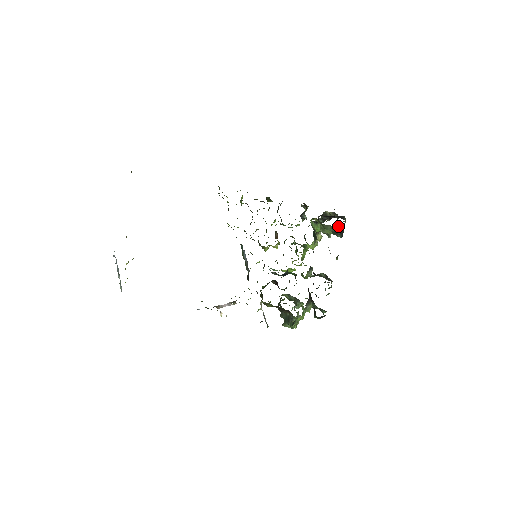
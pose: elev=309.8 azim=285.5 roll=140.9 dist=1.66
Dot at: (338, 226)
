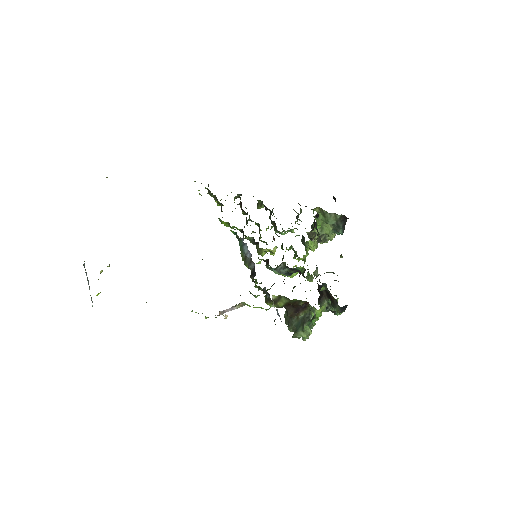
Dot at: occluded
